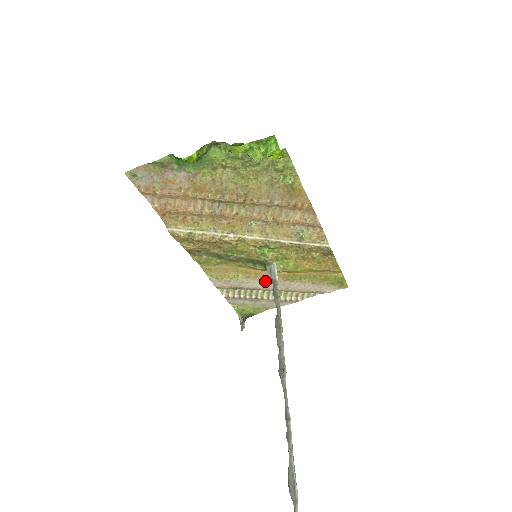
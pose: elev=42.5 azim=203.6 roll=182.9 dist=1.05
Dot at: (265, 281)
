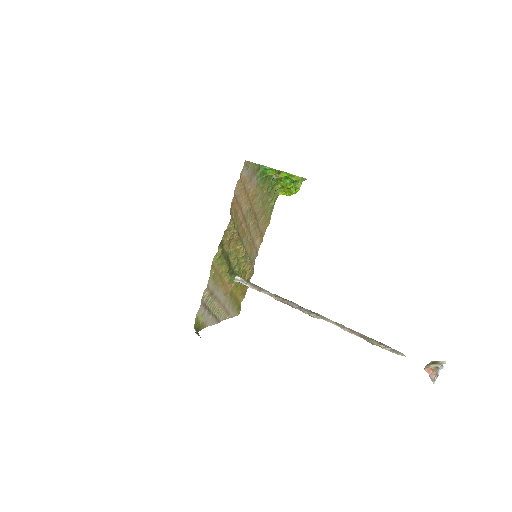
Dot at: (222, 293)
